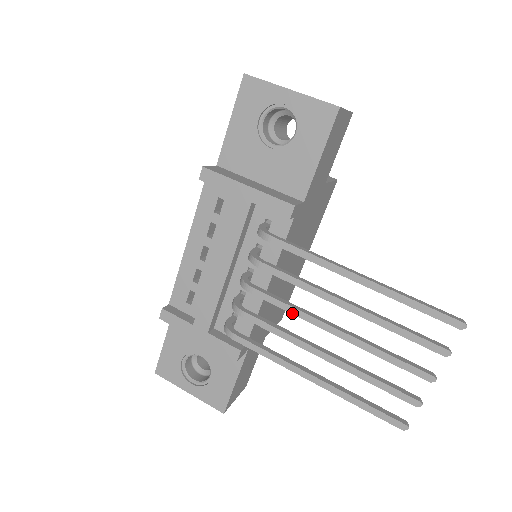
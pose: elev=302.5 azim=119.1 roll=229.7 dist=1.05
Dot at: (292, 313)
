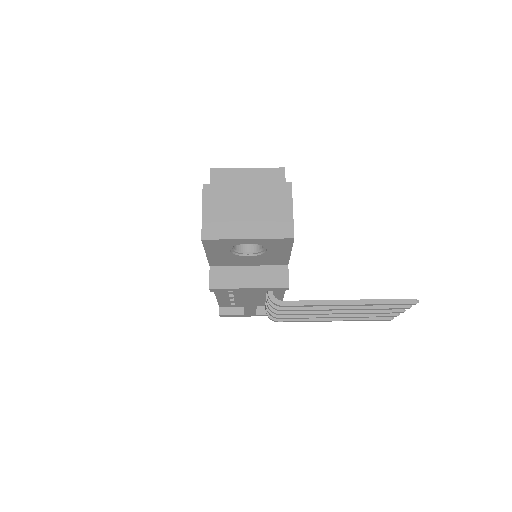
Dot at: occluded
